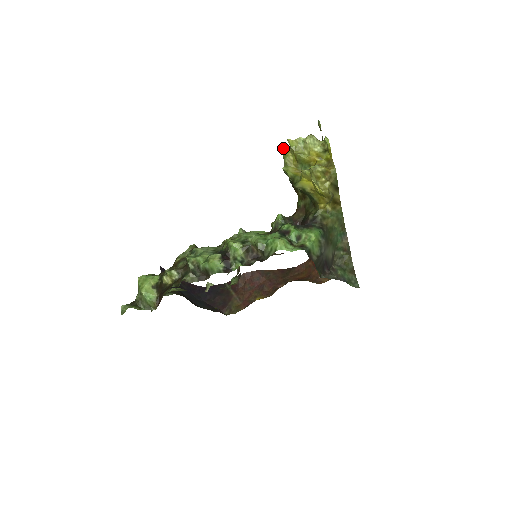
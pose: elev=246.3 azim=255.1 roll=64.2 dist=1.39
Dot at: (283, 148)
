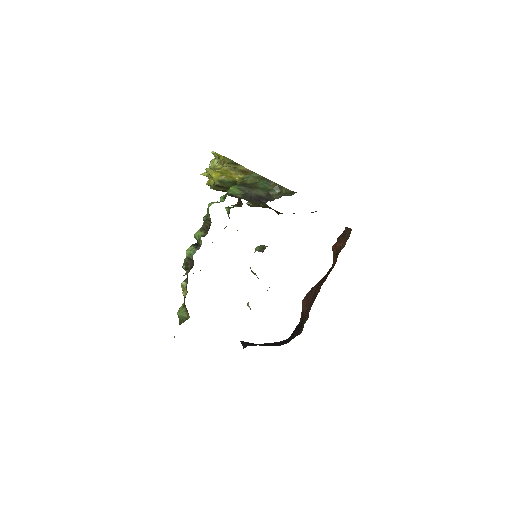
Dot at: (207, 183)
